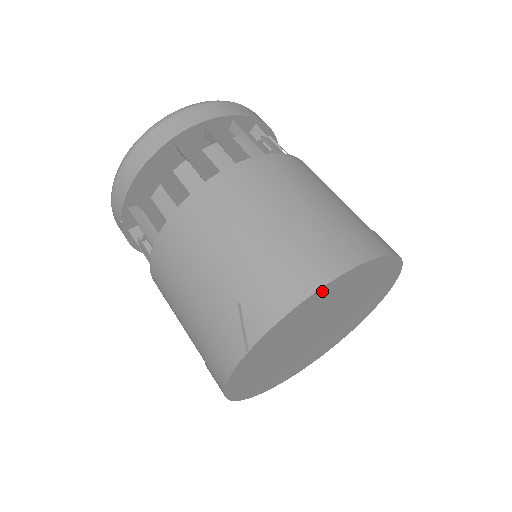
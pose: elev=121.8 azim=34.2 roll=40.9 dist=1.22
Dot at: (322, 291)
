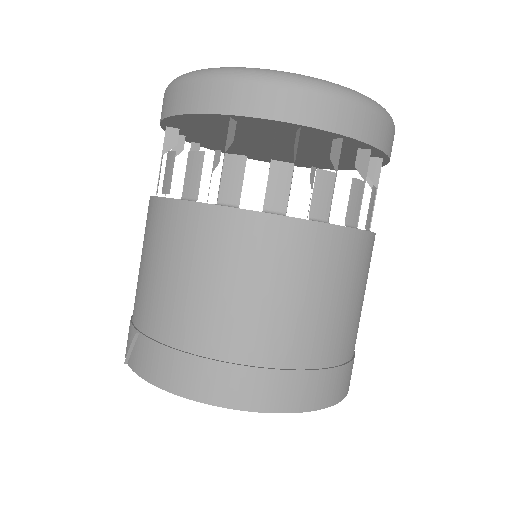
Dot at: occluded
